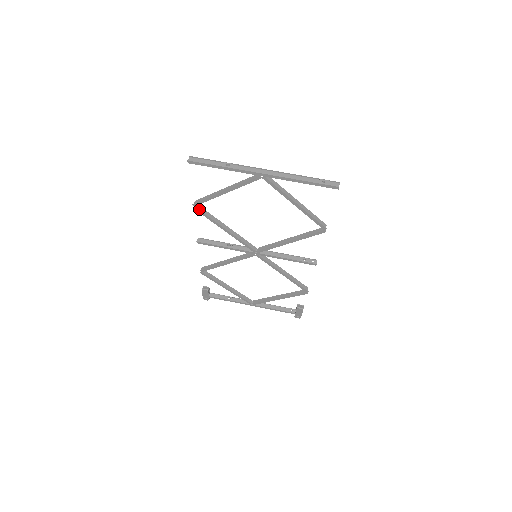
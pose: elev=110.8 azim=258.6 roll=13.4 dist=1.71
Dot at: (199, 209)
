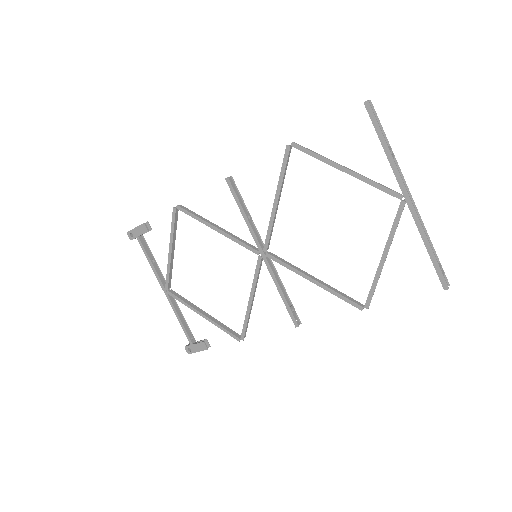
Dot at: (289, 153)
